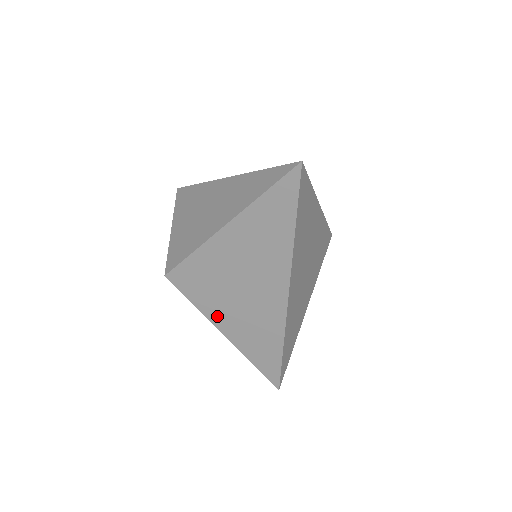
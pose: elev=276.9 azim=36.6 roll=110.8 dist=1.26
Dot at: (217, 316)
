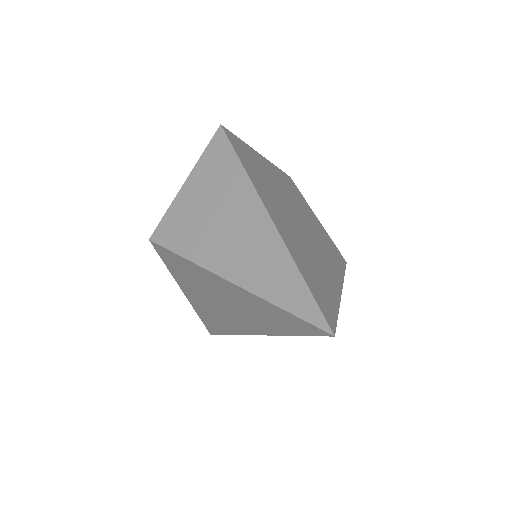
Dot at: (184, 286)
